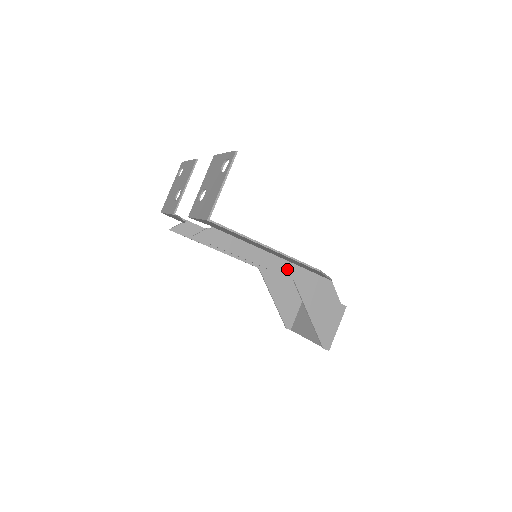
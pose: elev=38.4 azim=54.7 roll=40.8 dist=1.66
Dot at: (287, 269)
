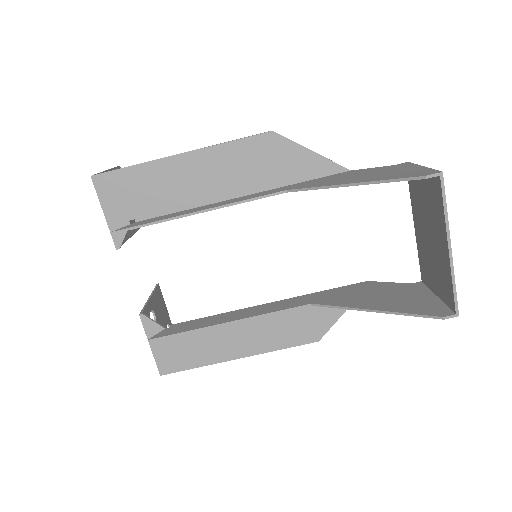
Dot at: (267, 193)
